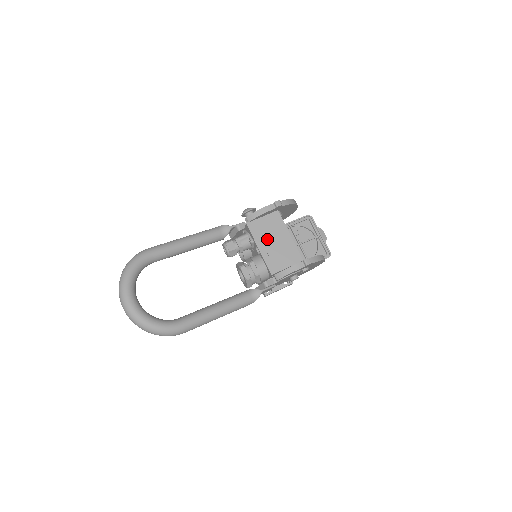
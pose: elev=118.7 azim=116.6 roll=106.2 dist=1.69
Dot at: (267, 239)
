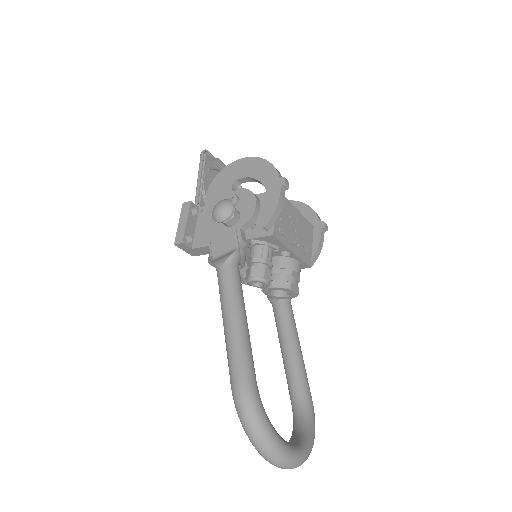
Dot at: (291, 234)
